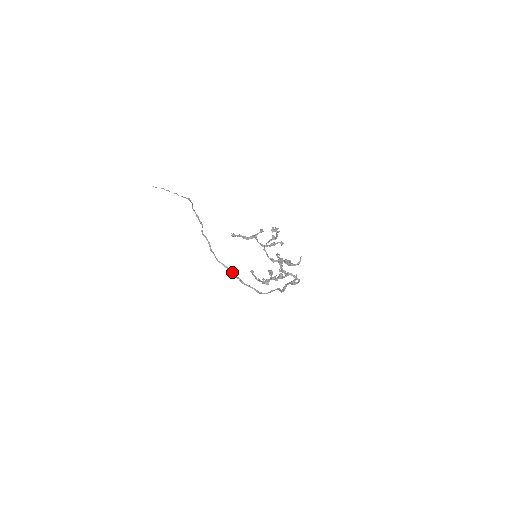
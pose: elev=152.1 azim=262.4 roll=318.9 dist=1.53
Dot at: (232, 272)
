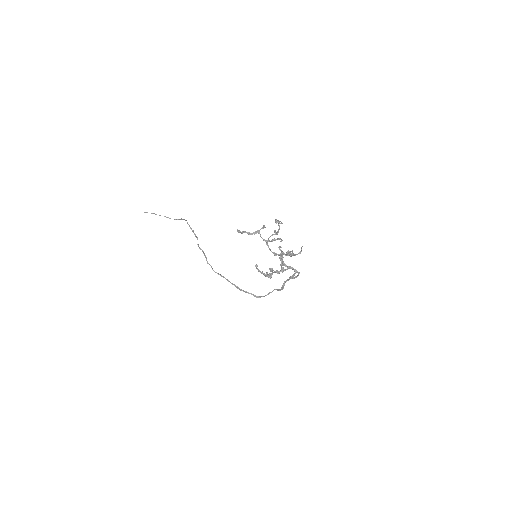
Dot at: occluded
